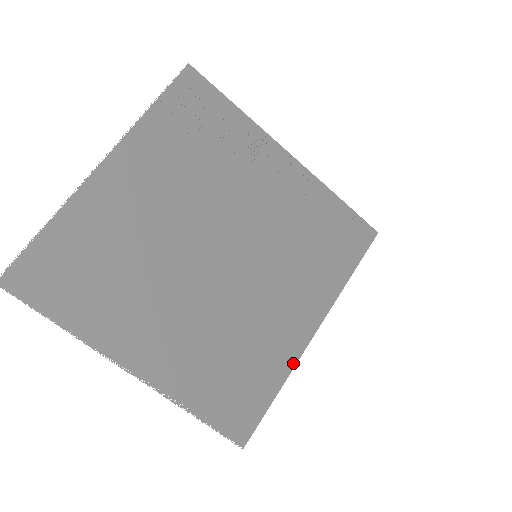
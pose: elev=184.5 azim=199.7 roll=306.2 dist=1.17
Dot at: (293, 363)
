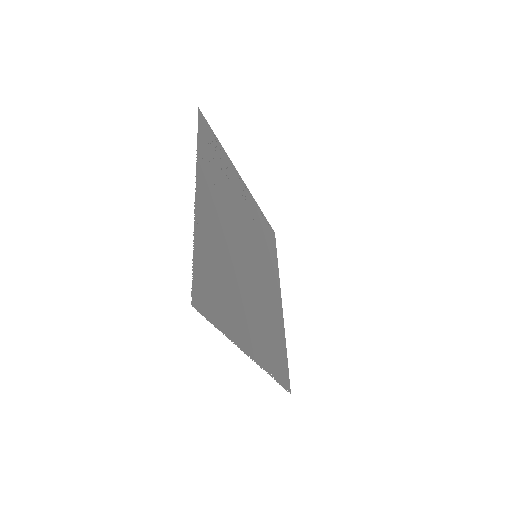
Dot at: occluded
